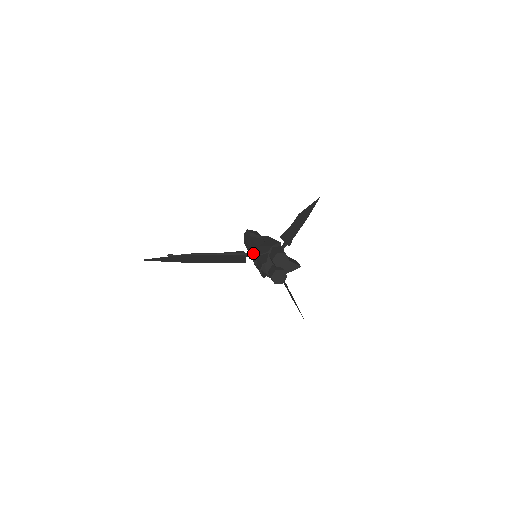
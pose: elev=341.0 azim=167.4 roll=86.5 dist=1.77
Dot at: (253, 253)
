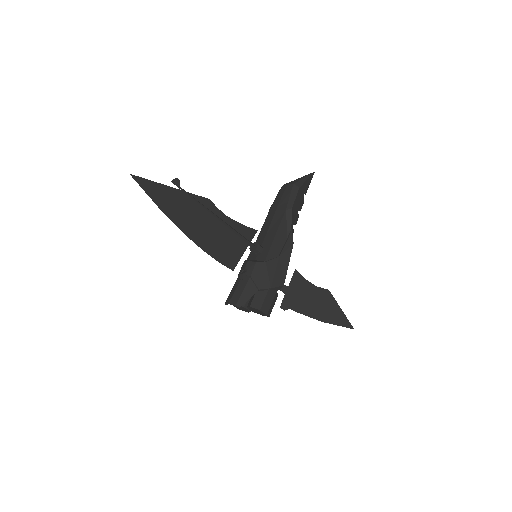
Dot at: (257, 251)
